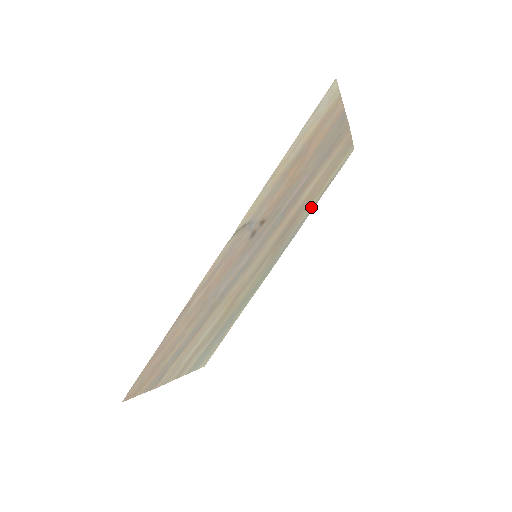
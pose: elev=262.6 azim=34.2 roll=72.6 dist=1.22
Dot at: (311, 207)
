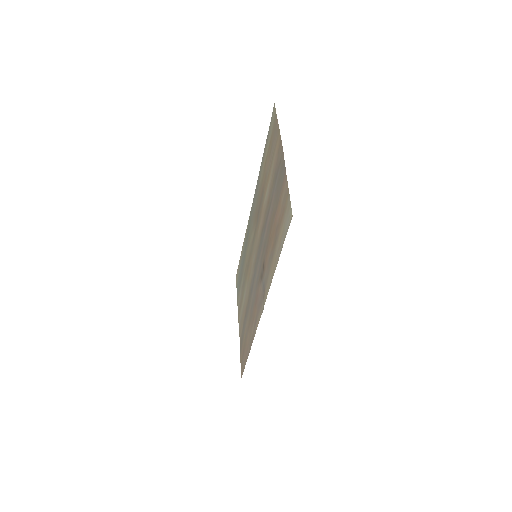
Dot at: (261, 169)
